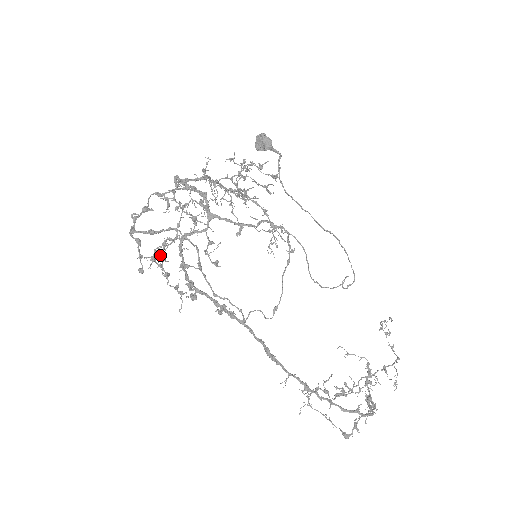
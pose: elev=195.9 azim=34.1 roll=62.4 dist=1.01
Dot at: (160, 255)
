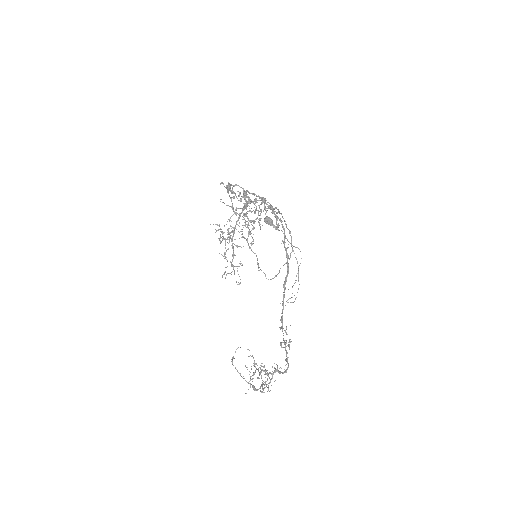
Dot at: occluded
